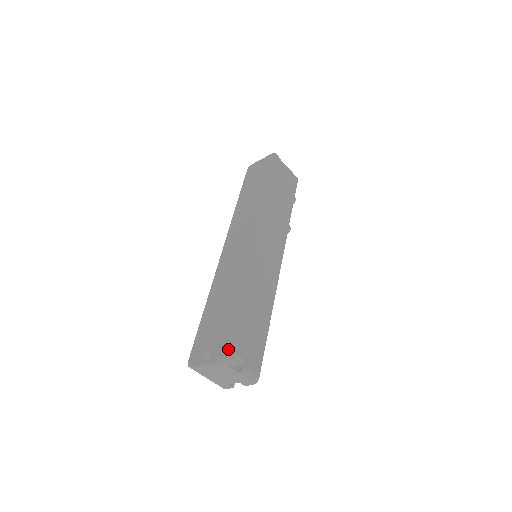
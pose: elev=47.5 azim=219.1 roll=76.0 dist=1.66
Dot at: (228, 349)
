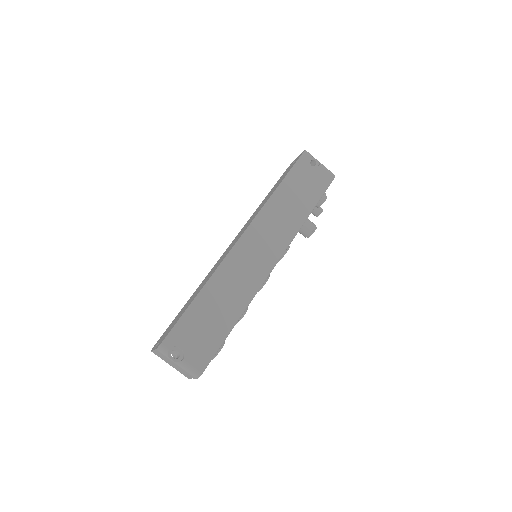
Dot at: (167, 339)
